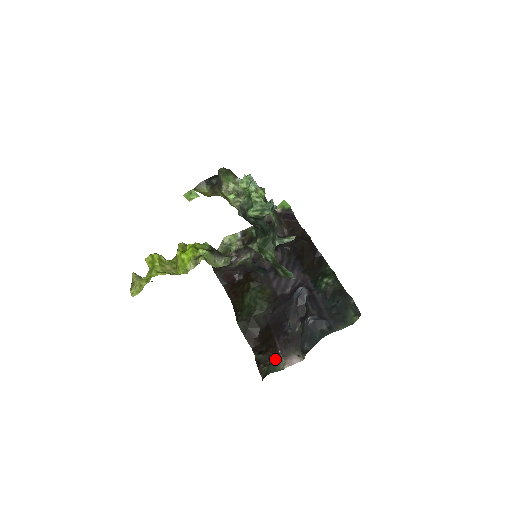
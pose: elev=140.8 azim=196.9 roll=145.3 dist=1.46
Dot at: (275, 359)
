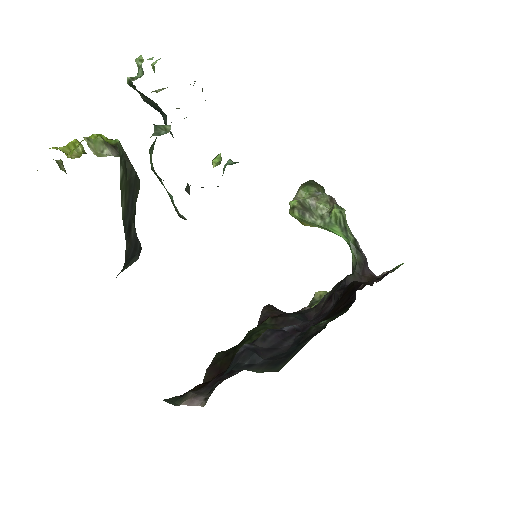
Dot at: (188, 393)
